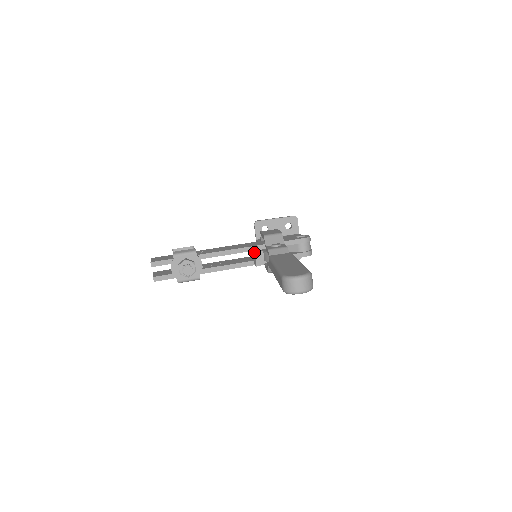
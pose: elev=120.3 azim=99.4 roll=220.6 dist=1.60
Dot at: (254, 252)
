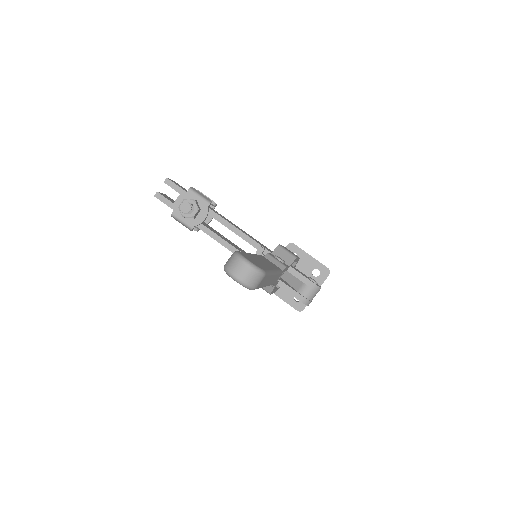
Dot at: (257, 249)
